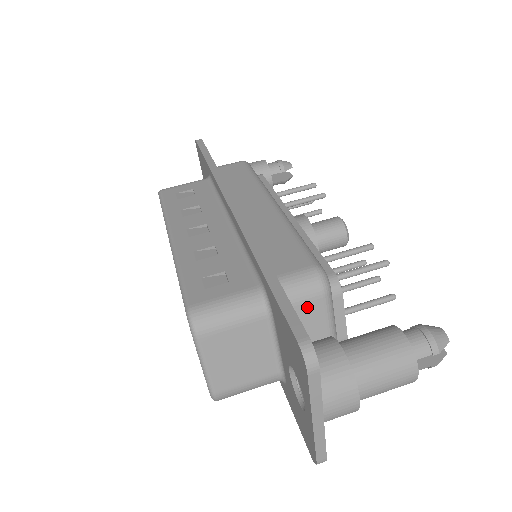
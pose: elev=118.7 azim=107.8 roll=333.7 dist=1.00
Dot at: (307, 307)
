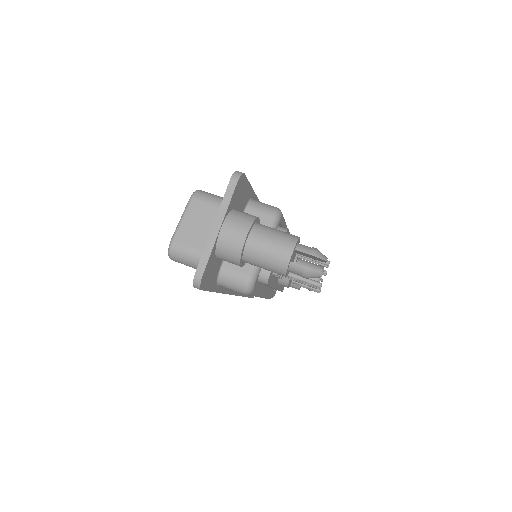
Dot at: occluded
